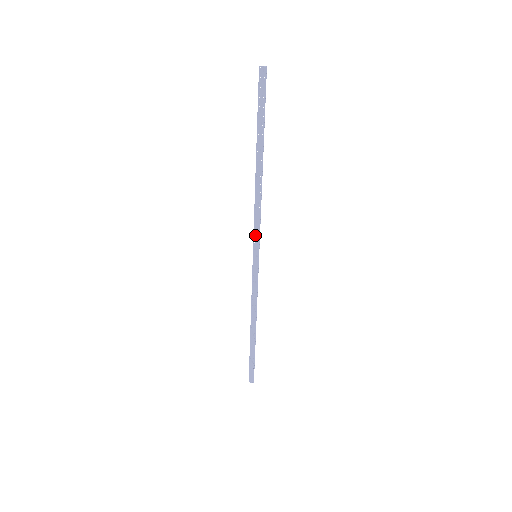
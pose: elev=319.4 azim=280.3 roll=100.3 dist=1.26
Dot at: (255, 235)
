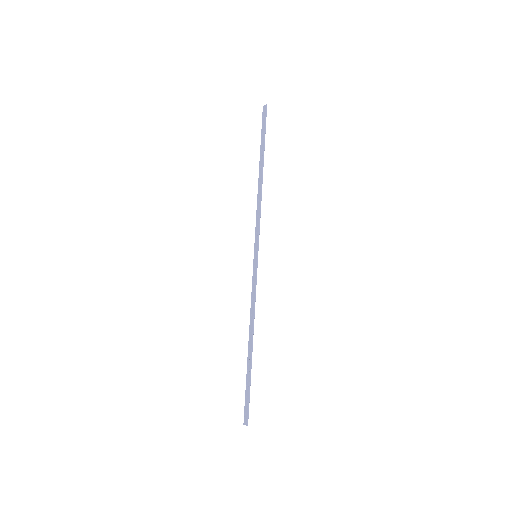
Dot at: (256, 235)
